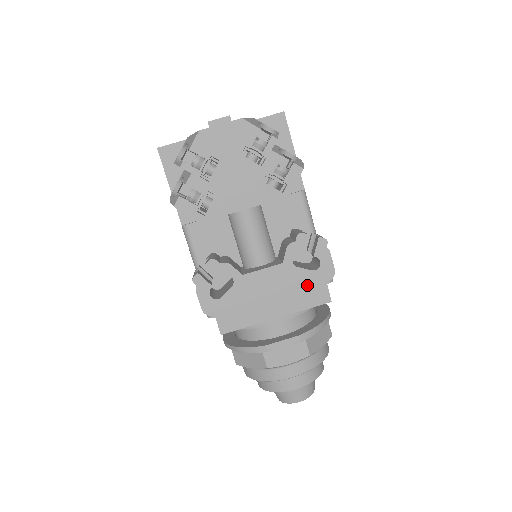
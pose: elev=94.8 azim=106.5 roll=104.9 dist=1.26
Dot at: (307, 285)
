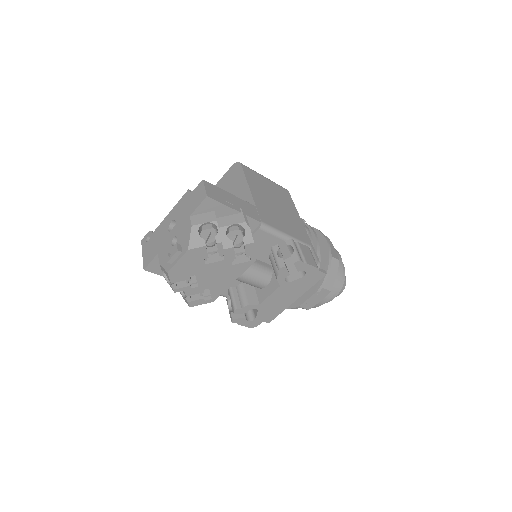
Dot at: (304, 284)
